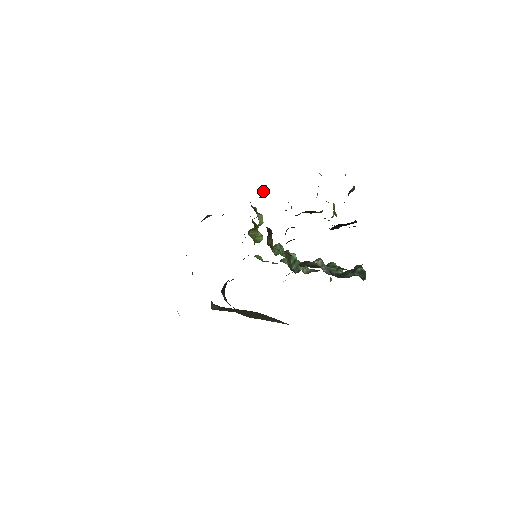
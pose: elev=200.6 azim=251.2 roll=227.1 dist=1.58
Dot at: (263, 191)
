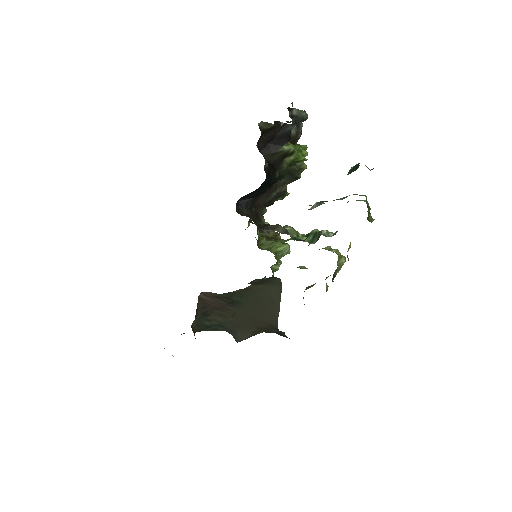
Dot at: occluded
